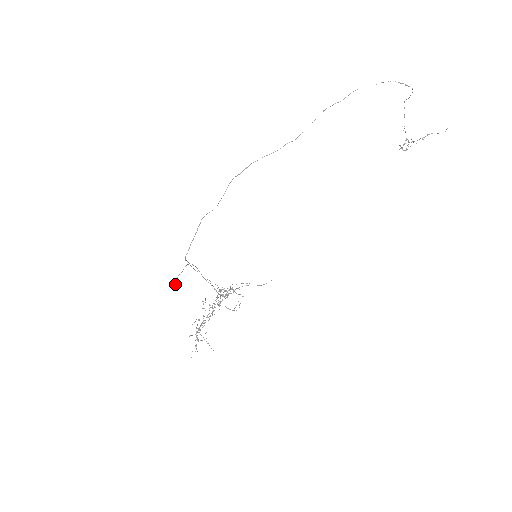
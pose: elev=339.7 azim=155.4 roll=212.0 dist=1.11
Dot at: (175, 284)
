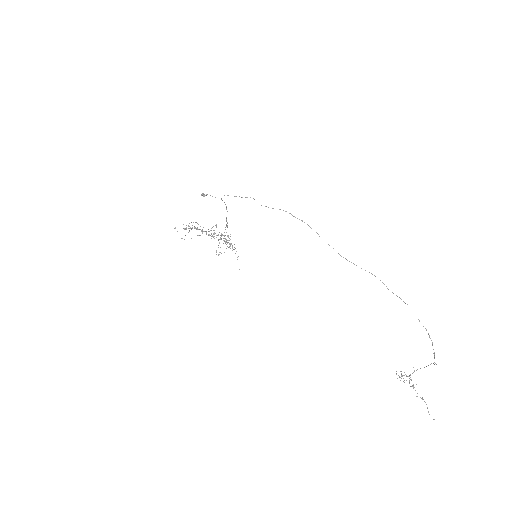
Dot at: (203, 194)
